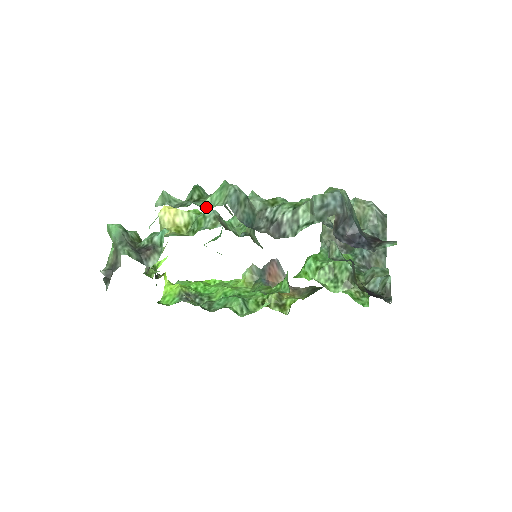
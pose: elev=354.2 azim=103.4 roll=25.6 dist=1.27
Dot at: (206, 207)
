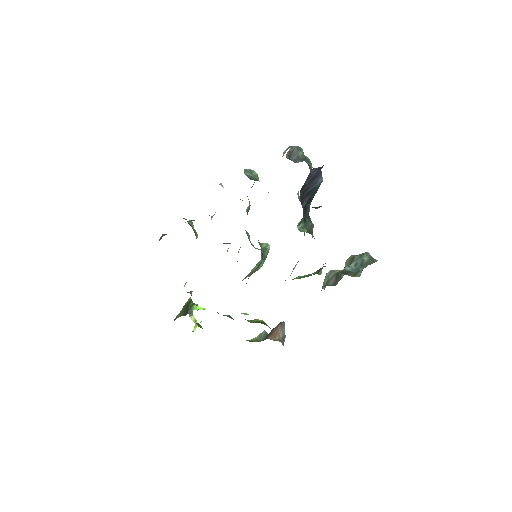
Dot at: occluded
